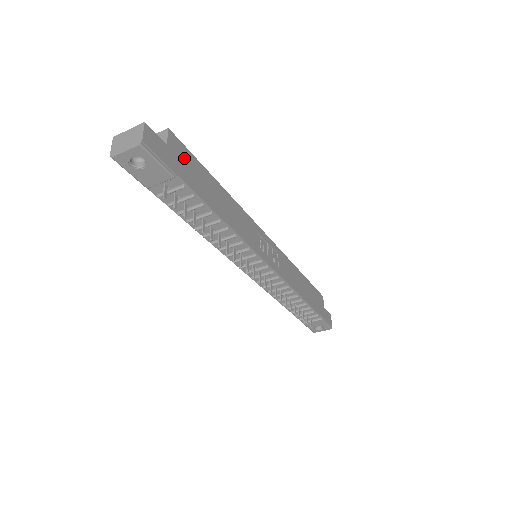
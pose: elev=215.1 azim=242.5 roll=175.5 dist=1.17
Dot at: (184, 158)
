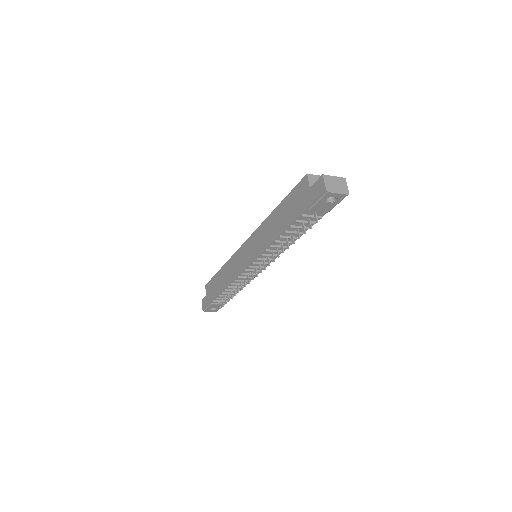
Dot at: occluded
